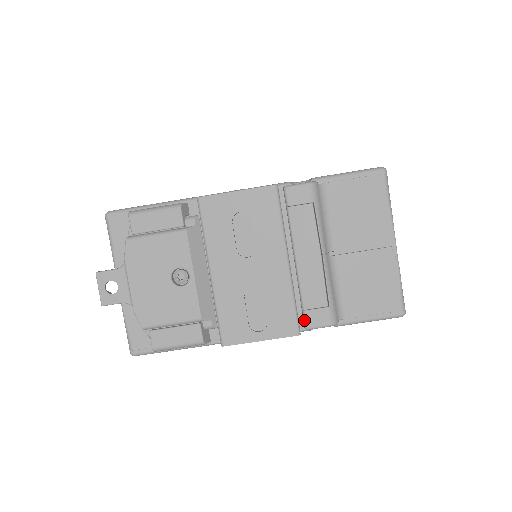
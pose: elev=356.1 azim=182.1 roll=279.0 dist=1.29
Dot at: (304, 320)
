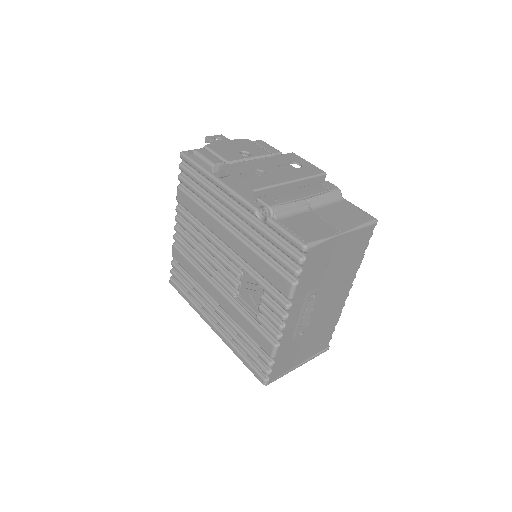
Dot at: (262, 197)
